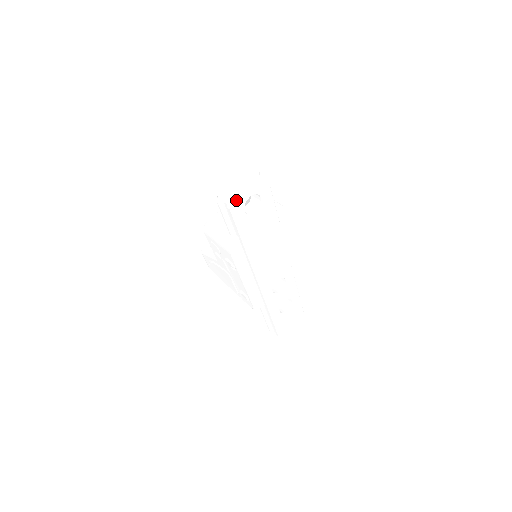
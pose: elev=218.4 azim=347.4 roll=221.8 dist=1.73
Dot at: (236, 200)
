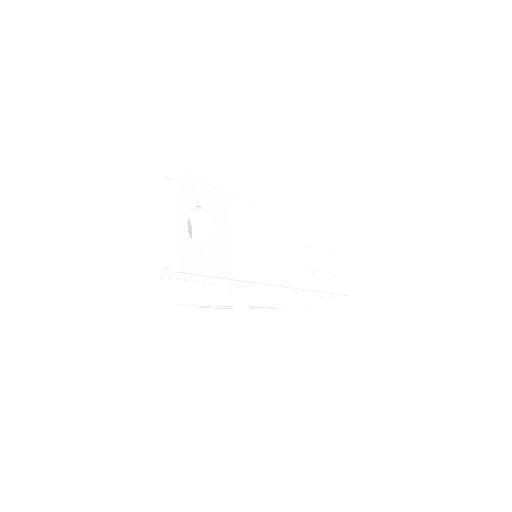
Dot at: (175, 251)
